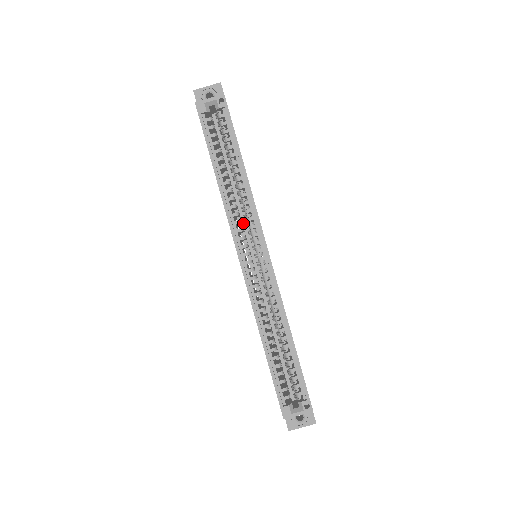
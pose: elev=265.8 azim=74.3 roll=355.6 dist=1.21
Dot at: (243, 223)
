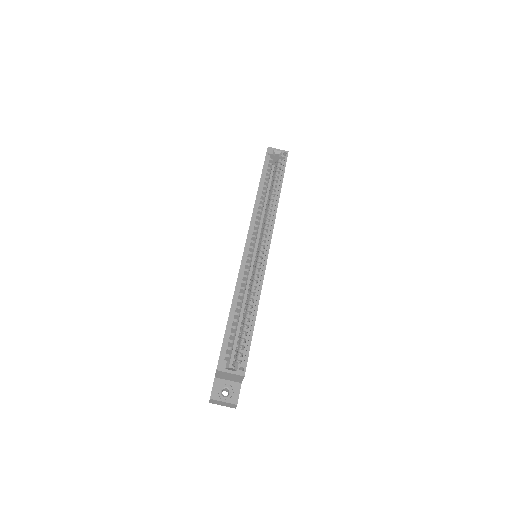
Dot at: (258, 231)
